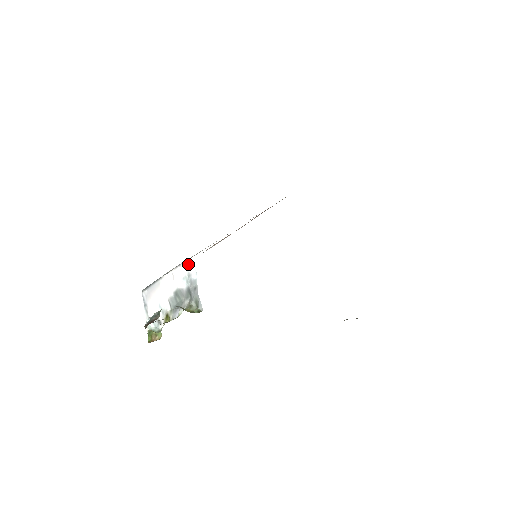
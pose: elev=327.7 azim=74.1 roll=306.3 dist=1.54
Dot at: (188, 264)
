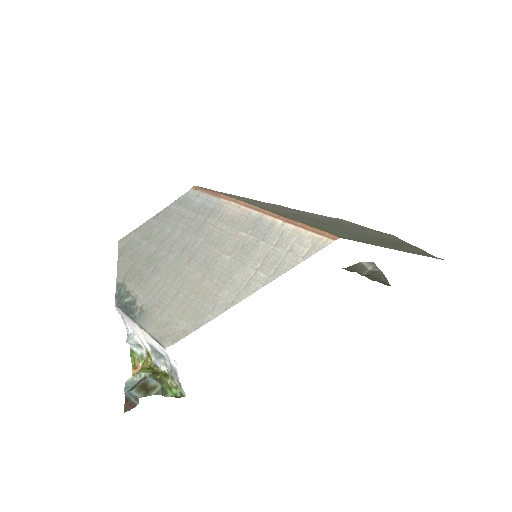
Dot at: (165, 351)
